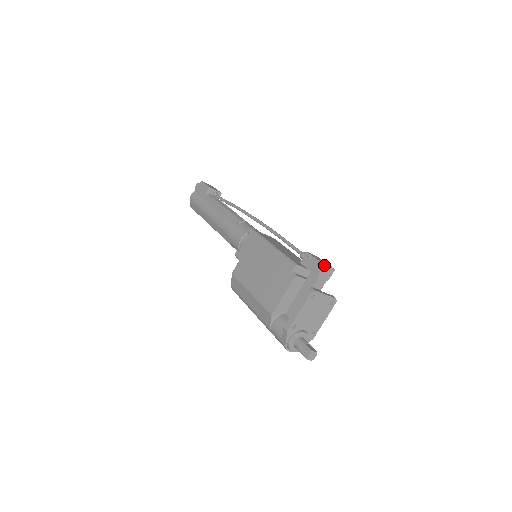
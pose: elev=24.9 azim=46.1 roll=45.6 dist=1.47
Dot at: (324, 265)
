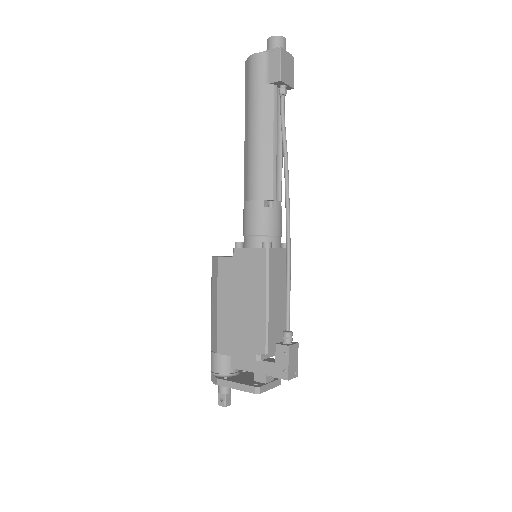
Dot at: (288, 380)
